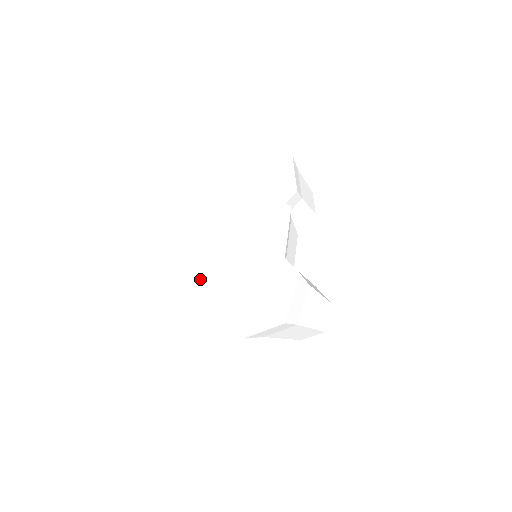
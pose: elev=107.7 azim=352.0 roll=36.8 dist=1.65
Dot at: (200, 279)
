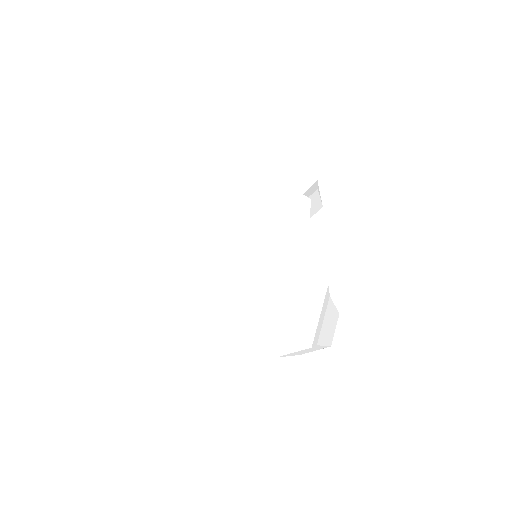
Dot at: (184, 283)
